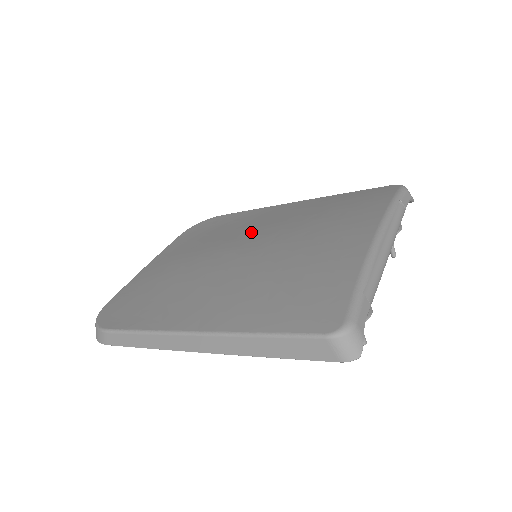
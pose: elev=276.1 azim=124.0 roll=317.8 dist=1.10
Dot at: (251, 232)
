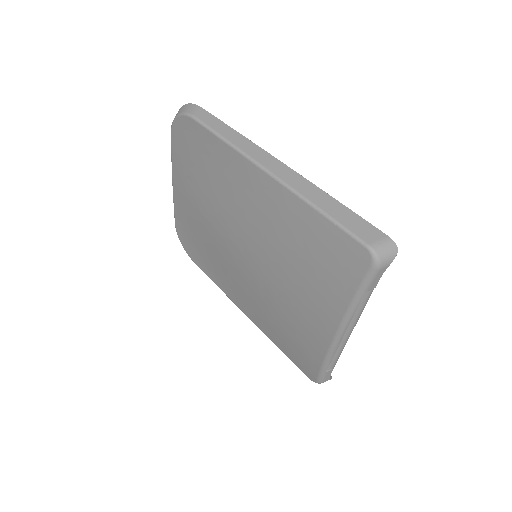
Dot at: (240, 225)
